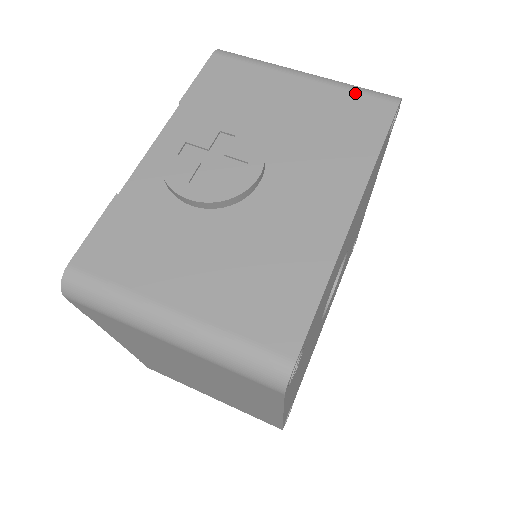
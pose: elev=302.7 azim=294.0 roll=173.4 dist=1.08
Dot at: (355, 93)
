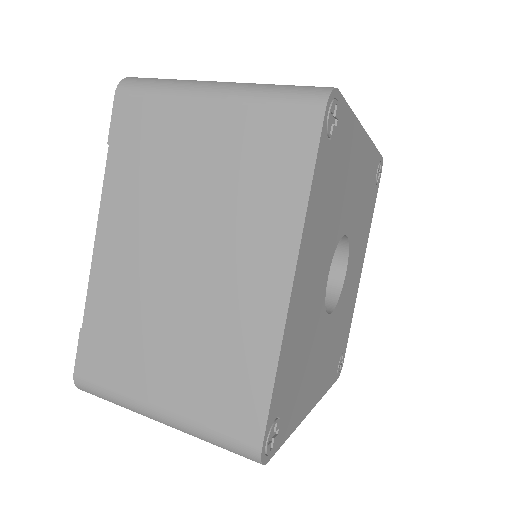
Dot at: occluded
